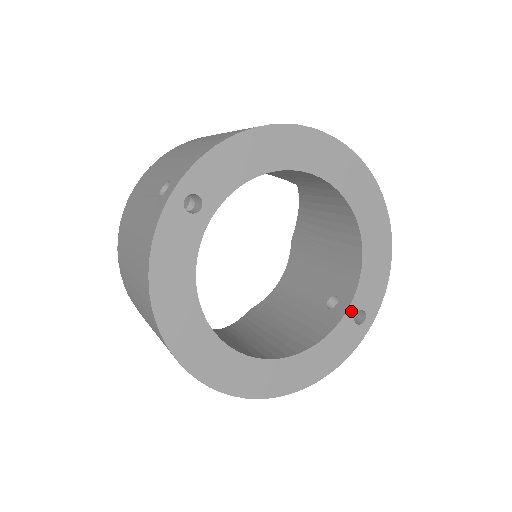
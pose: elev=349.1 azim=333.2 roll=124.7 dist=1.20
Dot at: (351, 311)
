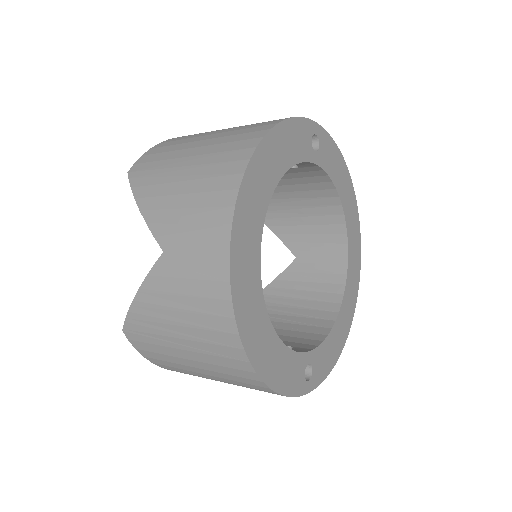
Dot at: (309, 357)
